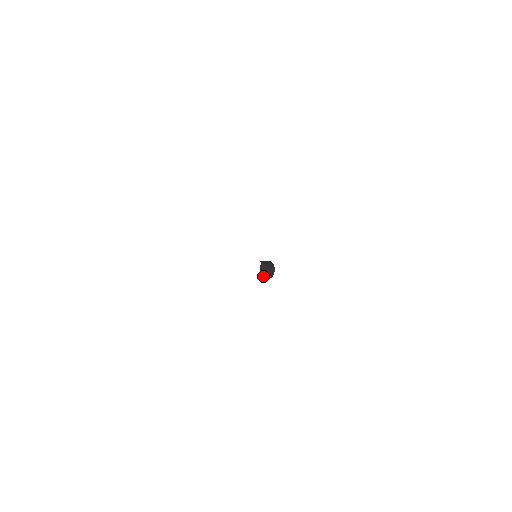
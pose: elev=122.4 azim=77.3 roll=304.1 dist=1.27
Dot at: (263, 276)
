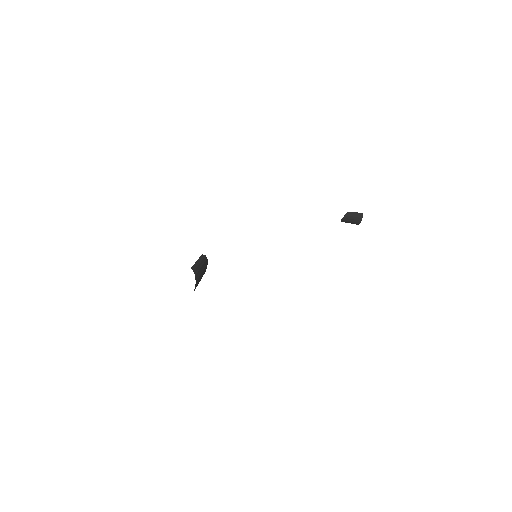
Dot at: (347, 222)
